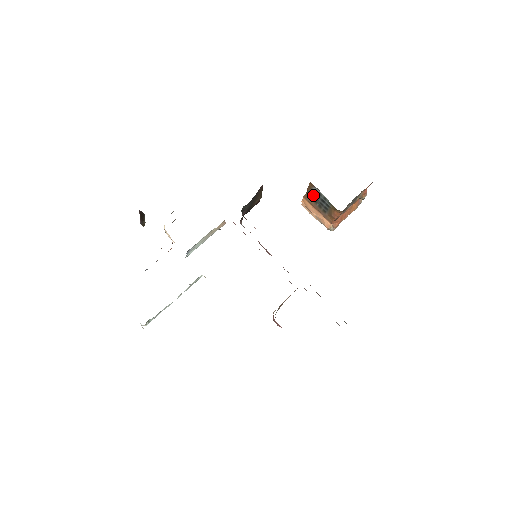
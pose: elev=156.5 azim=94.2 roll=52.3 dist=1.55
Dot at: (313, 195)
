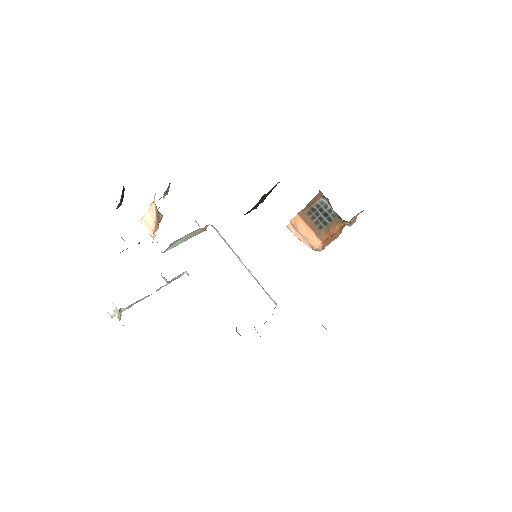
Dot at: (314, 209)
